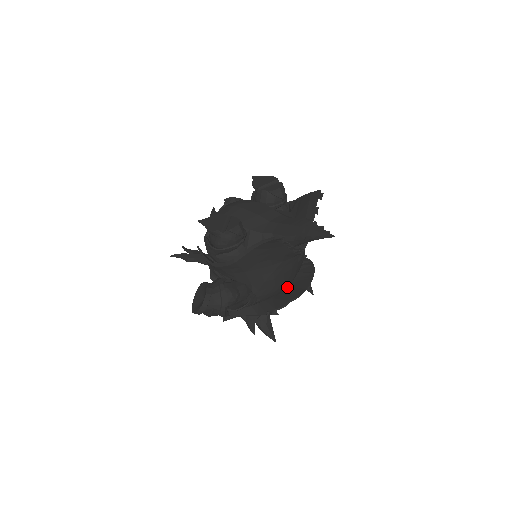
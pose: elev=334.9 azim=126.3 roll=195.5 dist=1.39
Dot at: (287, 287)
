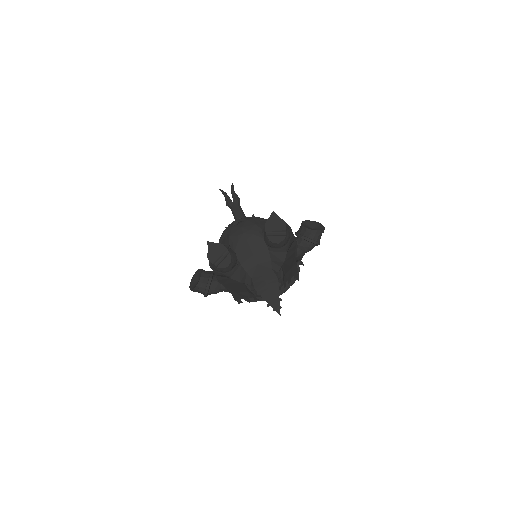
Dot at: occluded
